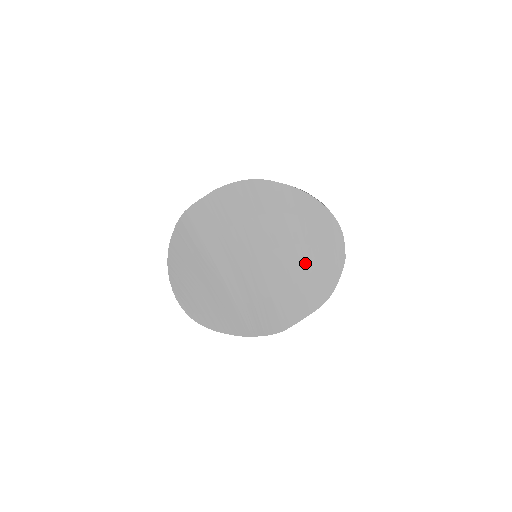
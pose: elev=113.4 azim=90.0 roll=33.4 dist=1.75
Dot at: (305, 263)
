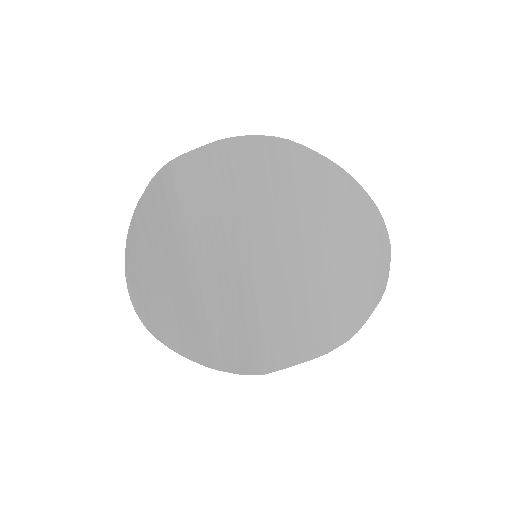
Dot at: (322, 280)
